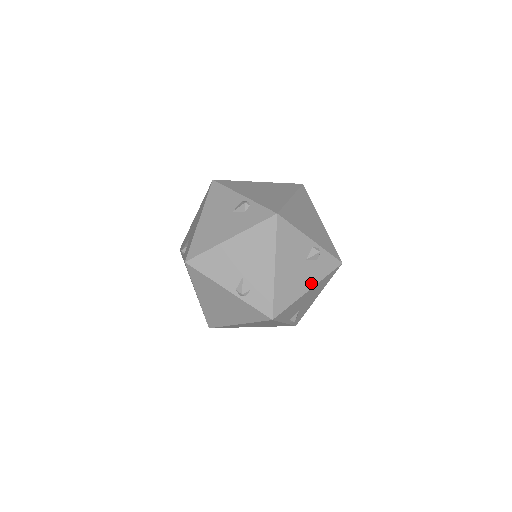
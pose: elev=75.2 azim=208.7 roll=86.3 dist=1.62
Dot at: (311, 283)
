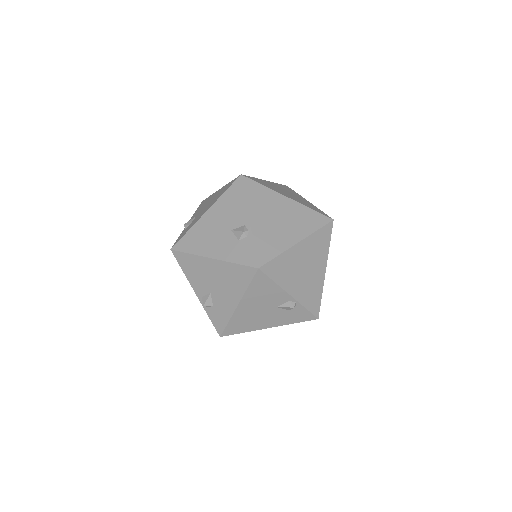
Dot at: (218, 254)
